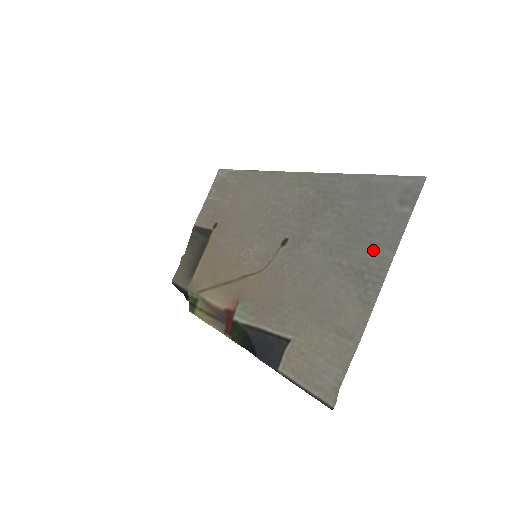
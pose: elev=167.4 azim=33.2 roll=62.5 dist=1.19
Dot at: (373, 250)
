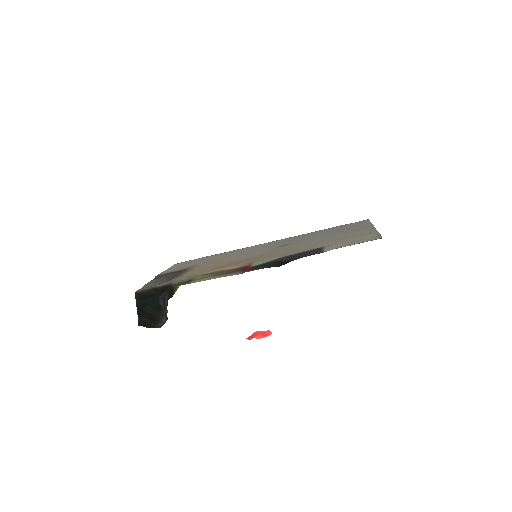
Dot at: (358, 227)
